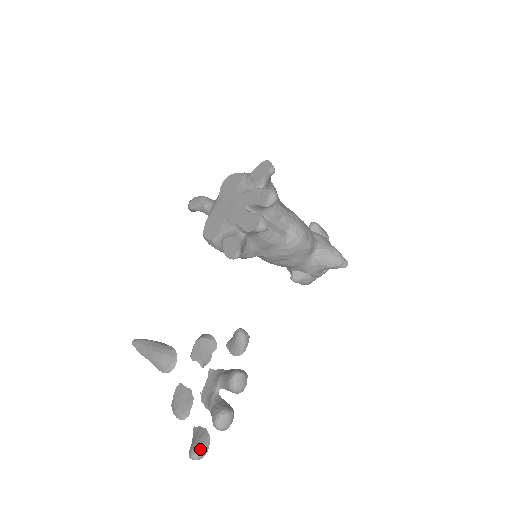
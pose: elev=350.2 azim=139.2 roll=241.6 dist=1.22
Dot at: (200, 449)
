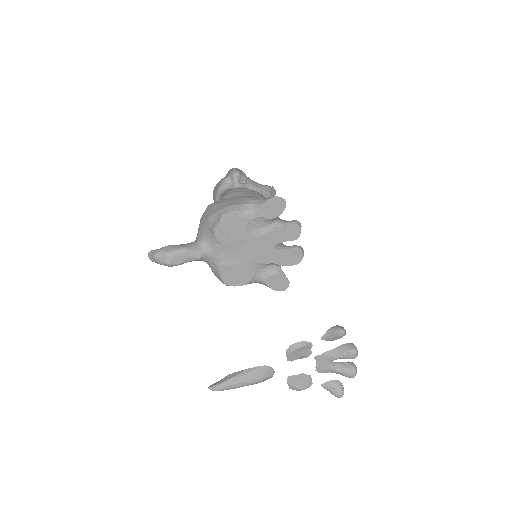
Dot at: occluded
